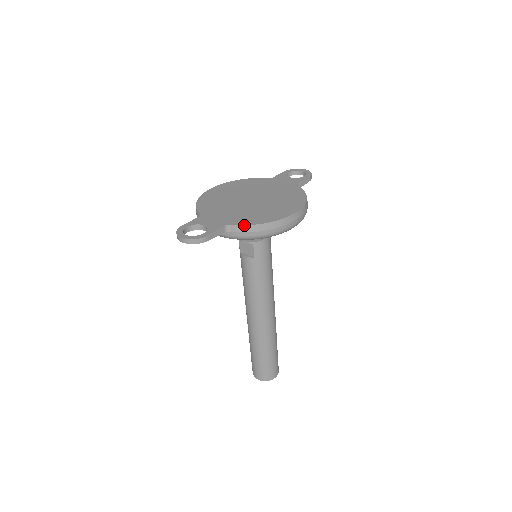
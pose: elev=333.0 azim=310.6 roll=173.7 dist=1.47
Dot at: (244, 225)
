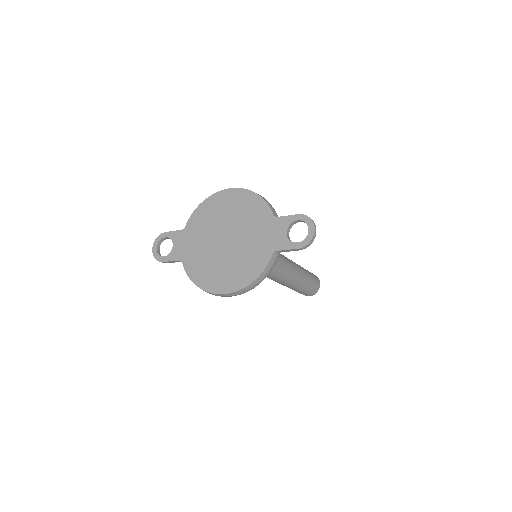
Dot at: (186, 273)
